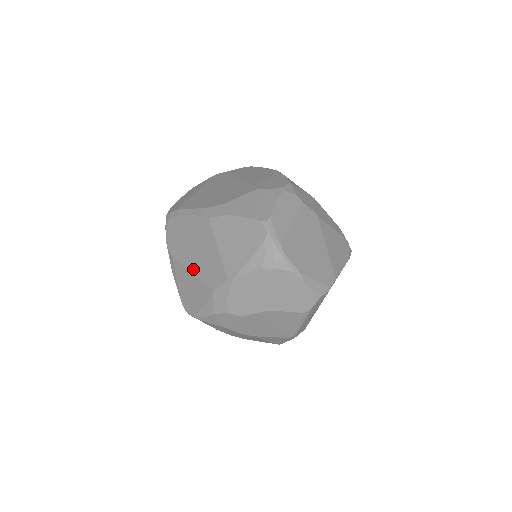
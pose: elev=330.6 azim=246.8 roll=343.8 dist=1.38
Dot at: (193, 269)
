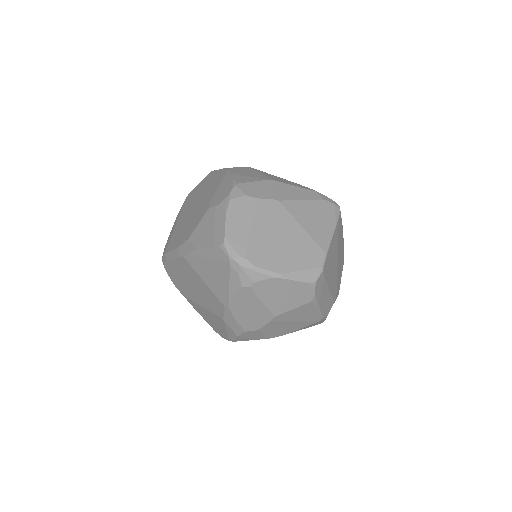
Dot at: (201, 303)
